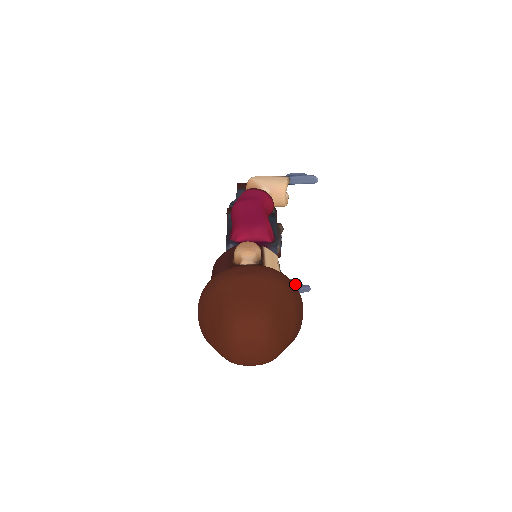
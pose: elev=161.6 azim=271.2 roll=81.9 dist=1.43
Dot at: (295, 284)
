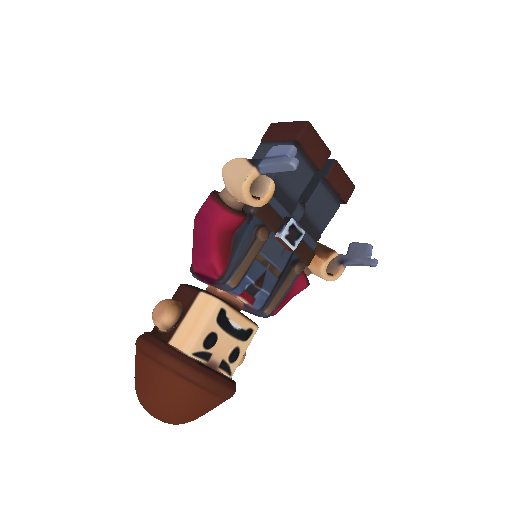
Dot at: (358, 255)
